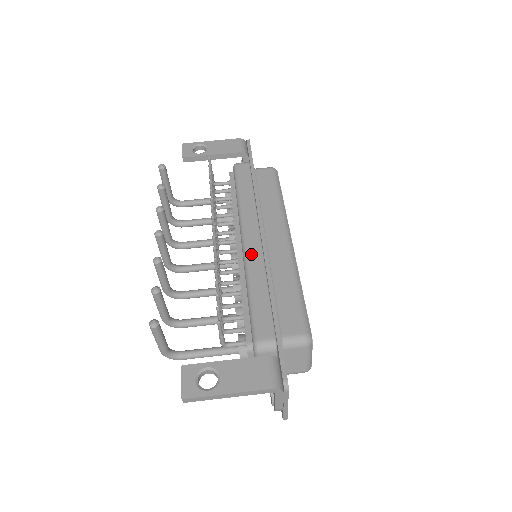
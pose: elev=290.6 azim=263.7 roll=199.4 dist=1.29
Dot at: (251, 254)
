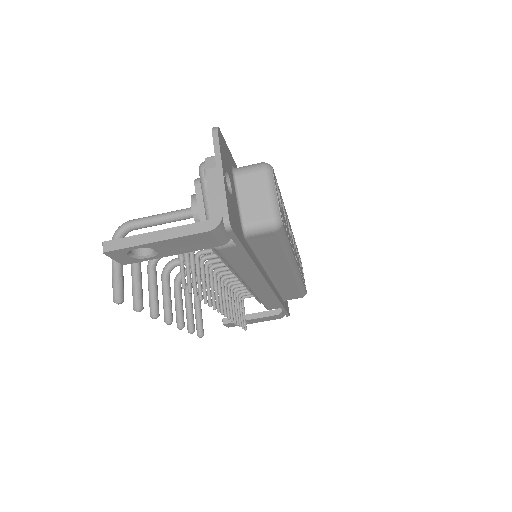
Dot at: (258, 292)
